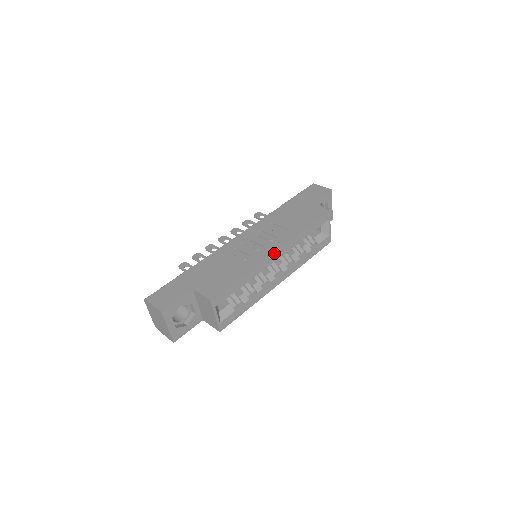
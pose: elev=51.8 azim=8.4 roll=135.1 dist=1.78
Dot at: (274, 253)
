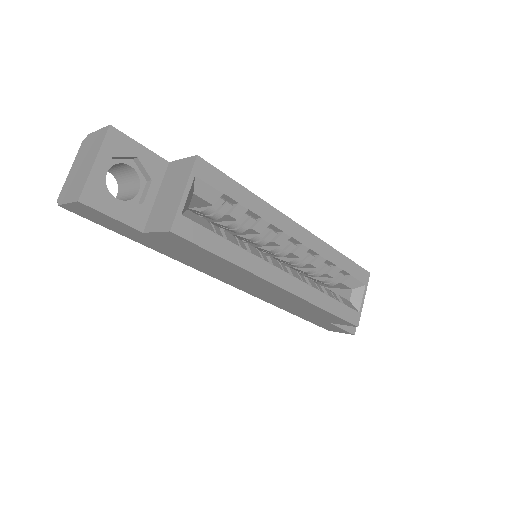
Dot at: (298, 225)
